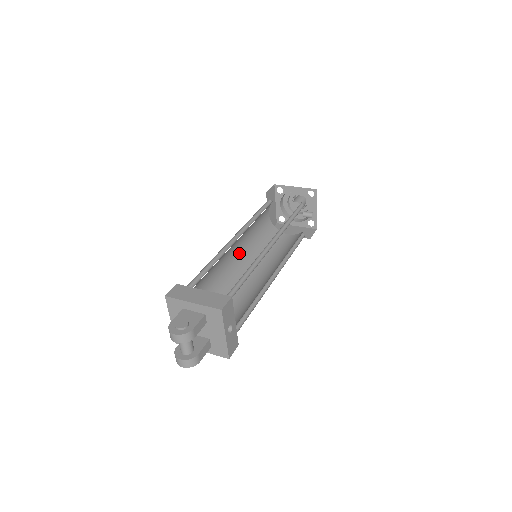
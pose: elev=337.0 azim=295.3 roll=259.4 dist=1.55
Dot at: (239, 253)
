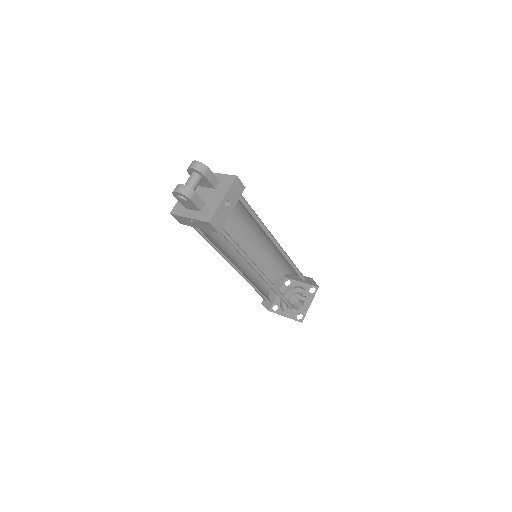
Dot at: (241, 260)
